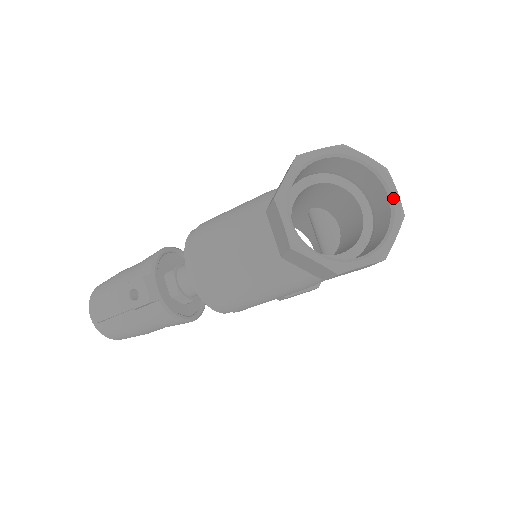
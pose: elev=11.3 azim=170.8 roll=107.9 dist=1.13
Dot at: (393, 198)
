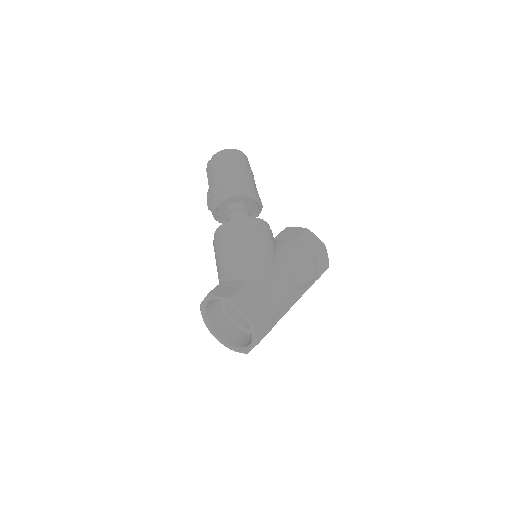
Dot at: (248, 348)
